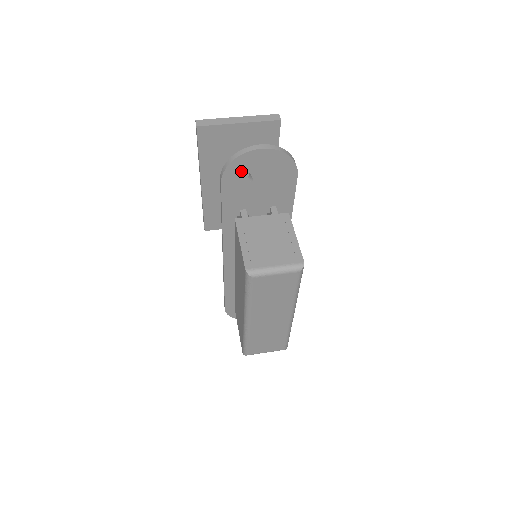
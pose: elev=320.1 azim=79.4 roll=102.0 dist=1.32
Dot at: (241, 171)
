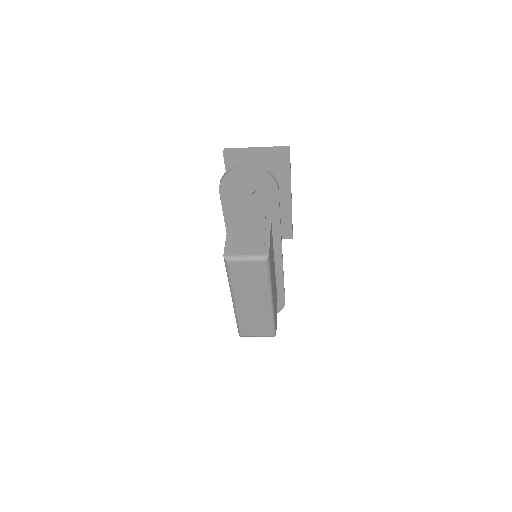
Dot at: (233, 184)
